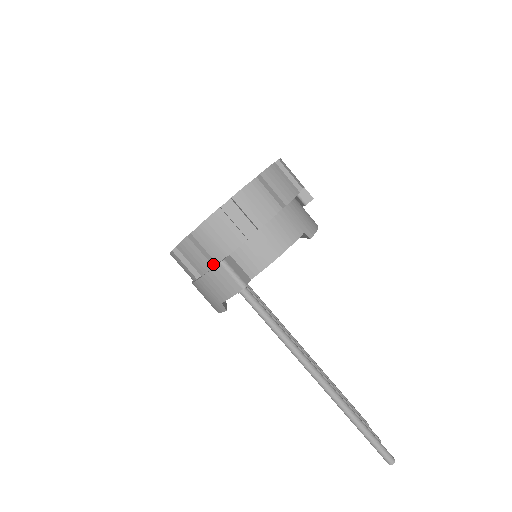
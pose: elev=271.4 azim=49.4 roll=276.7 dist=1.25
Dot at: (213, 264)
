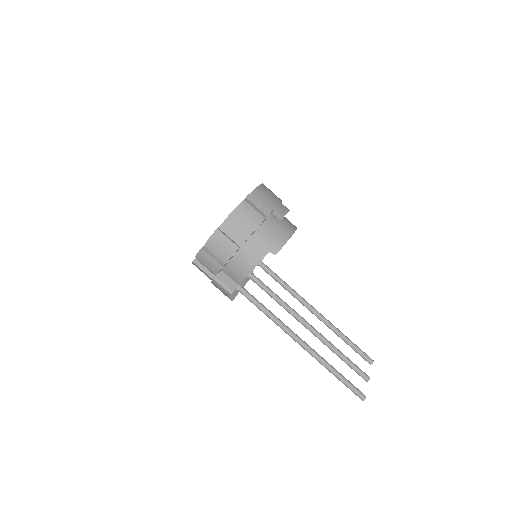
Dot at: (212, 277)
